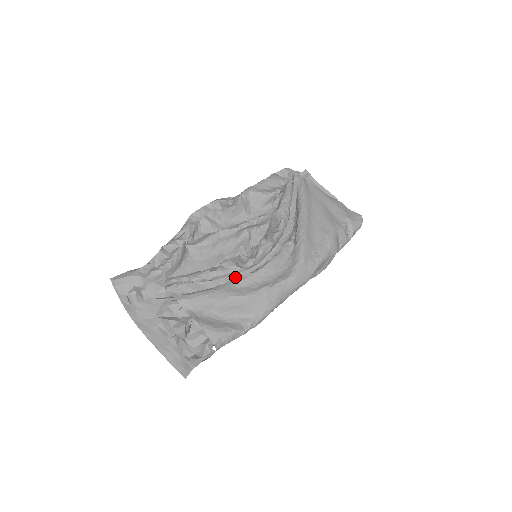
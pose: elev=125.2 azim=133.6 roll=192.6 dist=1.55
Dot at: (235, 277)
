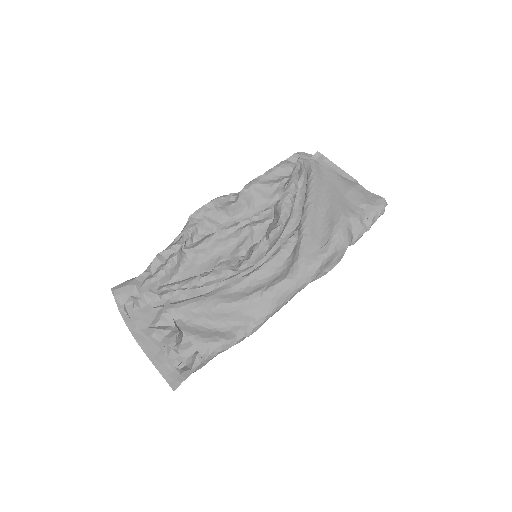
Dot at: occluded
